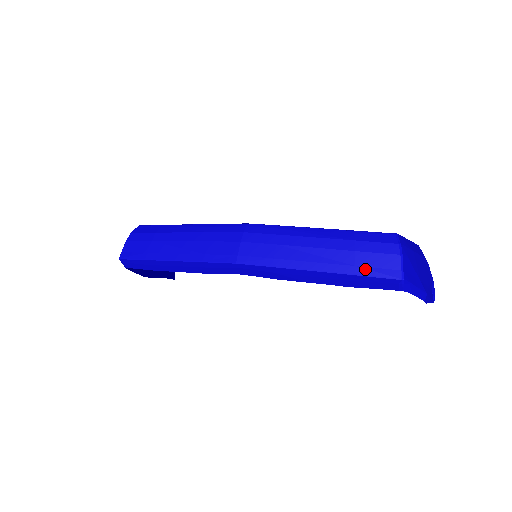
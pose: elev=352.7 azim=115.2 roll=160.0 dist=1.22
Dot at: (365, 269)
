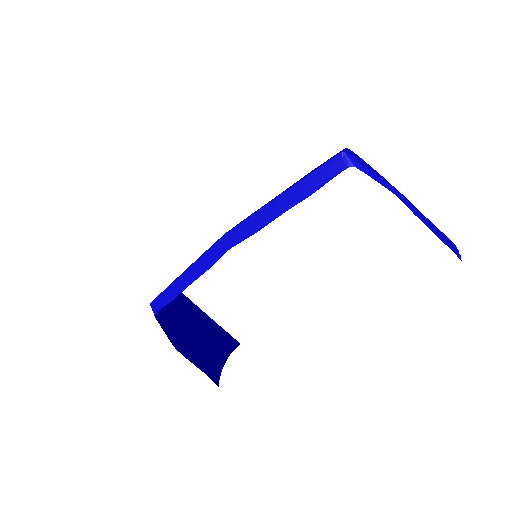
Dot at: (316, 169)
